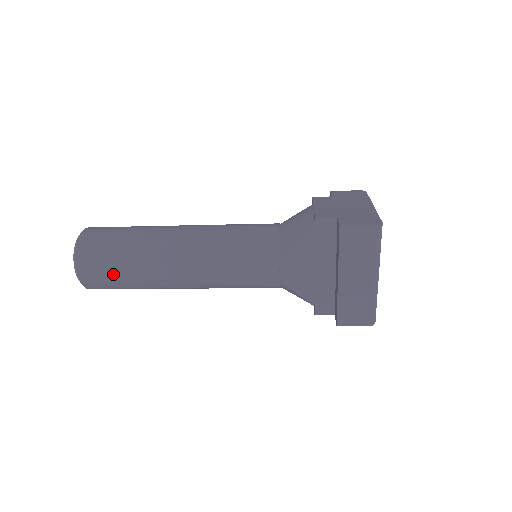
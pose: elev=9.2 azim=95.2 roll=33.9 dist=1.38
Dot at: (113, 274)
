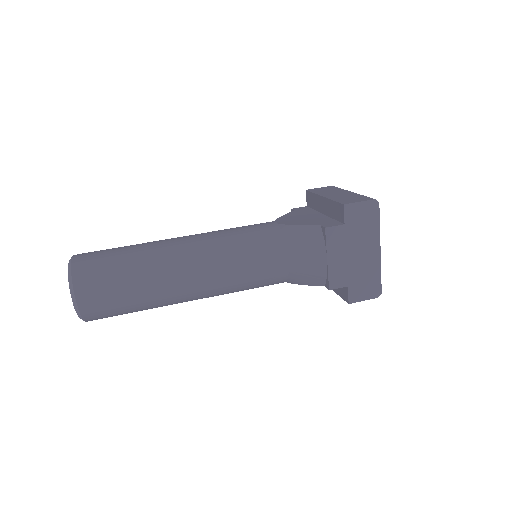
Dot at: occluded
